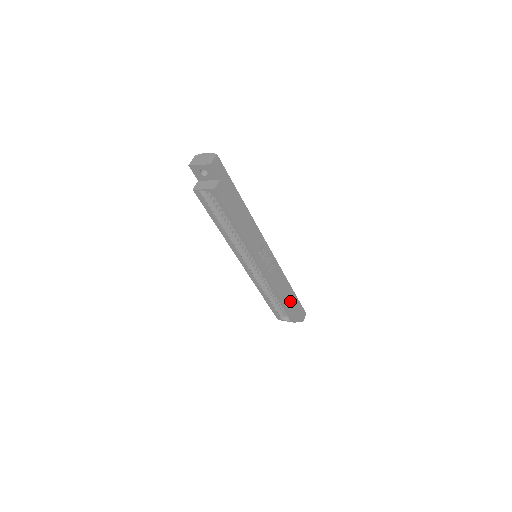
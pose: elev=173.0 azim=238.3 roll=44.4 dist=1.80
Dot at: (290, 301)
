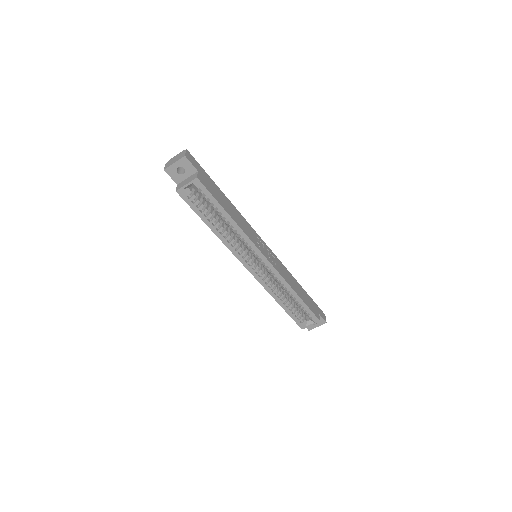
Dot at: (306, 299)
